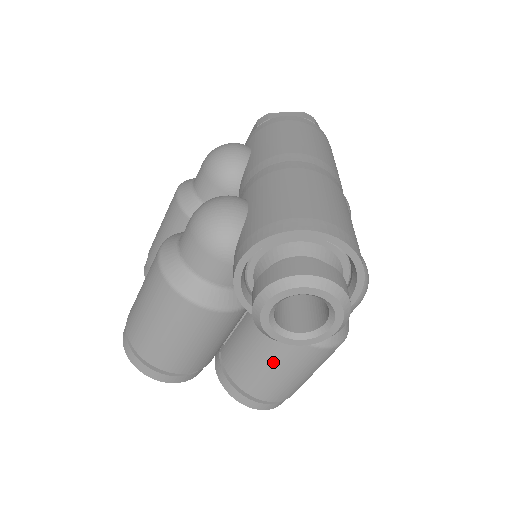
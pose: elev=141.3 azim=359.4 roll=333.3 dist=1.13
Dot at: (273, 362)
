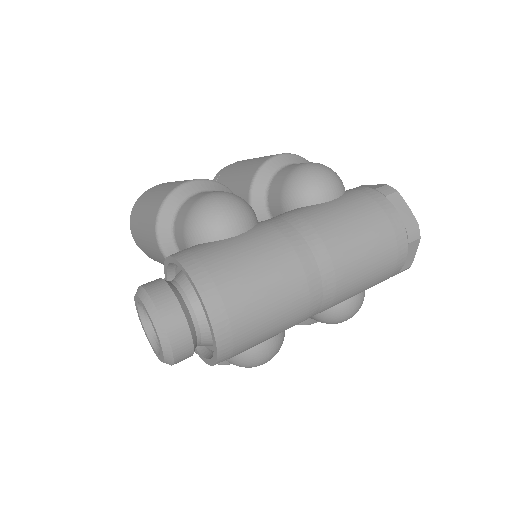
Dot at: occluded
